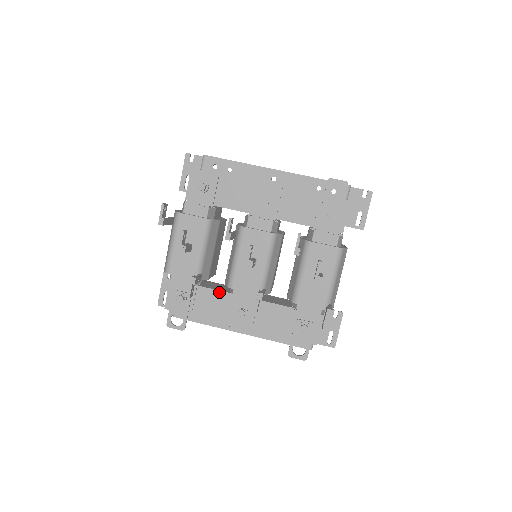
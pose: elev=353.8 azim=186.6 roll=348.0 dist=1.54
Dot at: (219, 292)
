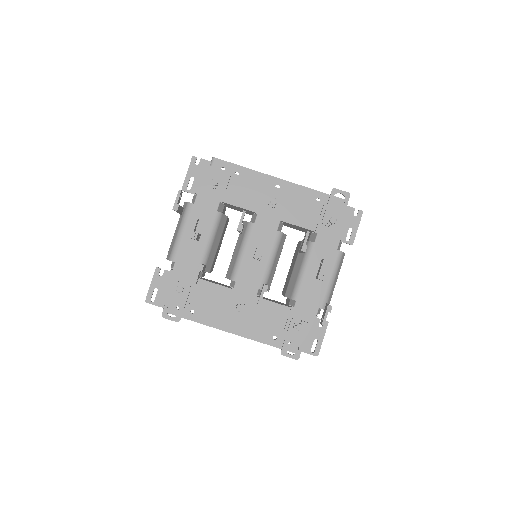
Dot at: (219, 286)
